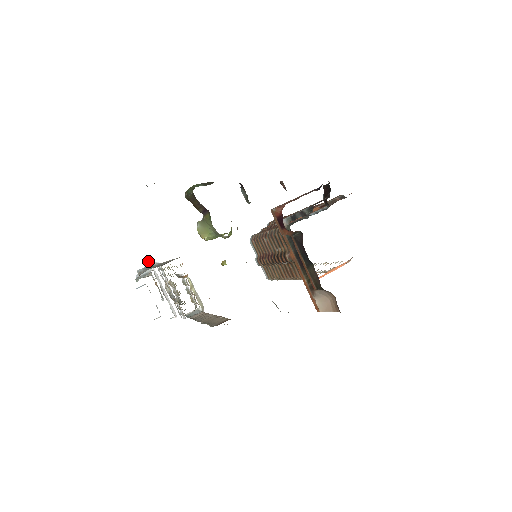
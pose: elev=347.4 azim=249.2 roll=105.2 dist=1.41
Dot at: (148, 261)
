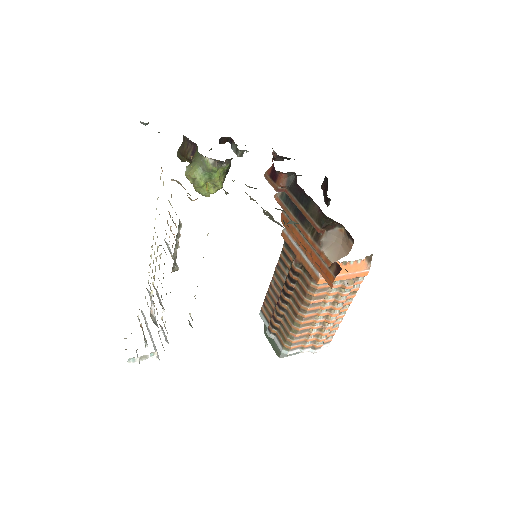
Dot at: occluded
